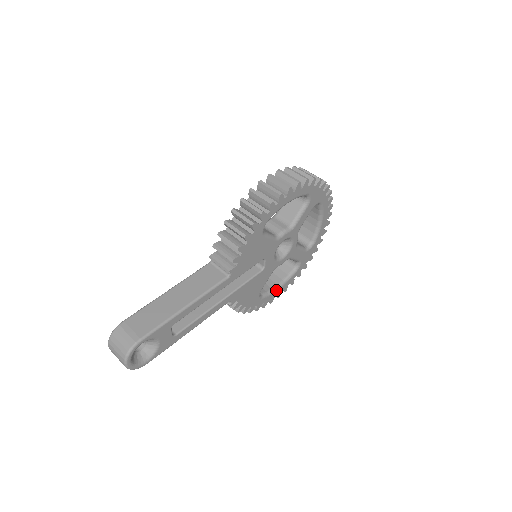
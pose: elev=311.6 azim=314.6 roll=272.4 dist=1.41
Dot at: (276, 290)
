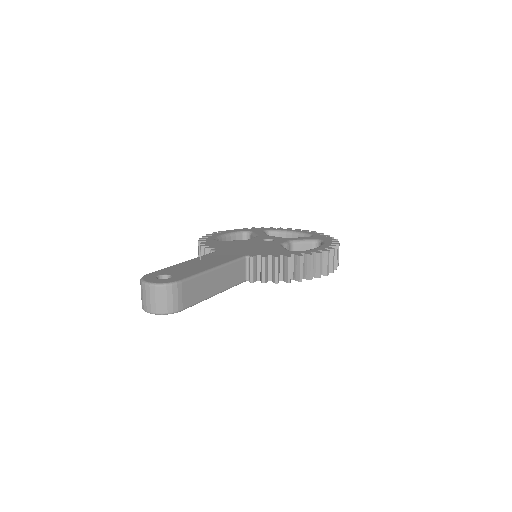
Dot at: occluded
